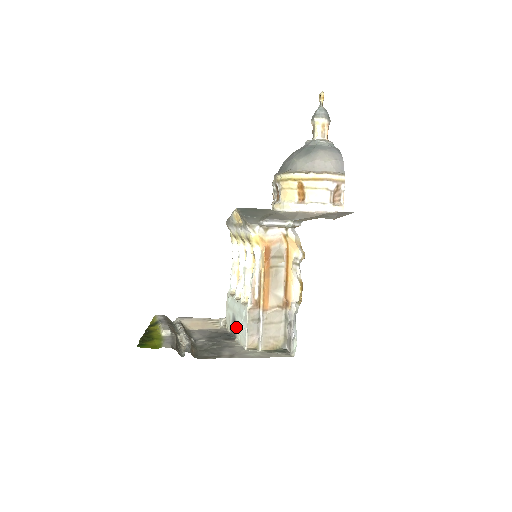
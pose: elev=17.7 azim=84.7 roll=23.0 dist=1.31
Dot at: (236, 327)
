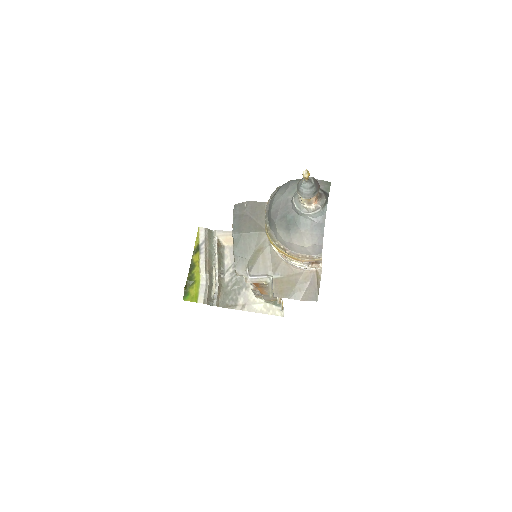
Dot at: occluded
